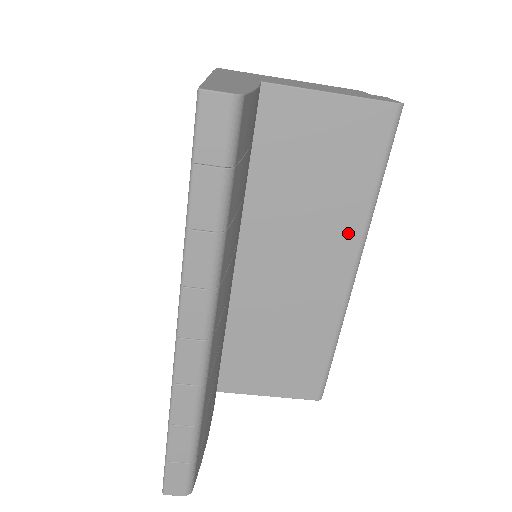
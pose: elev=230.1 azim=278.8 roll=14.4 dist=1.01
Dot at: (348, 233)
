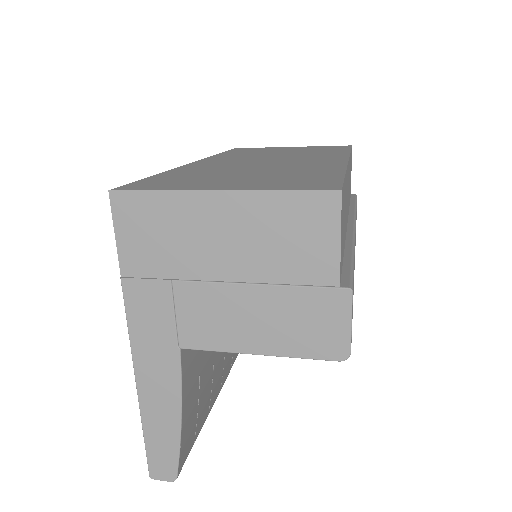
Dot at: occluded
